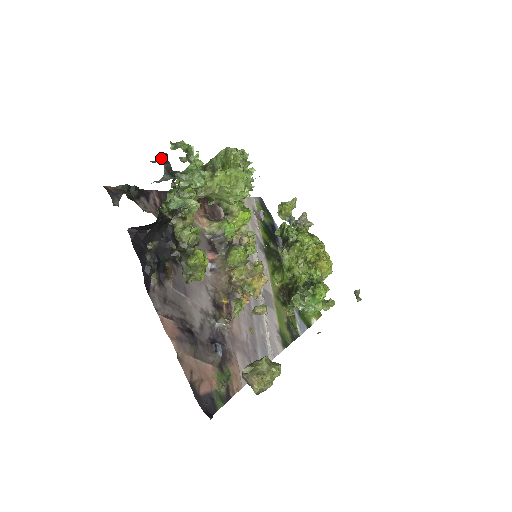
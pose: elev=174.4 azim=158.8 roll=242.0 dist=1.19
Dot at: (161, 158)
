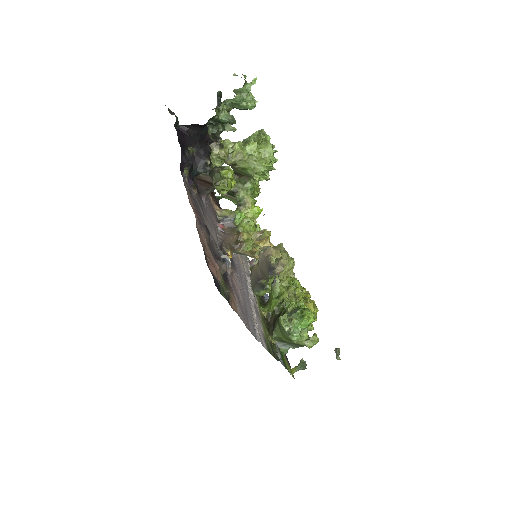
Dot at: (218, 94)
